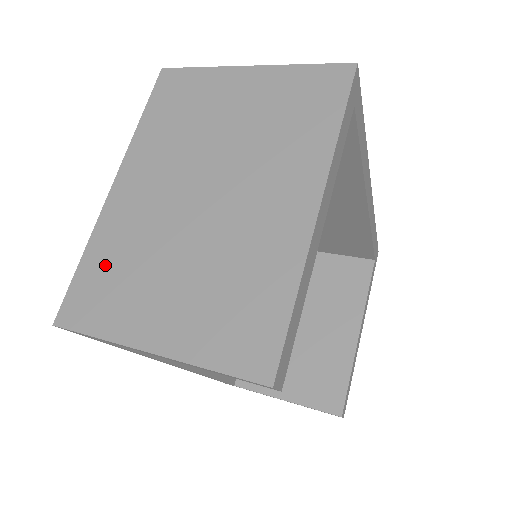
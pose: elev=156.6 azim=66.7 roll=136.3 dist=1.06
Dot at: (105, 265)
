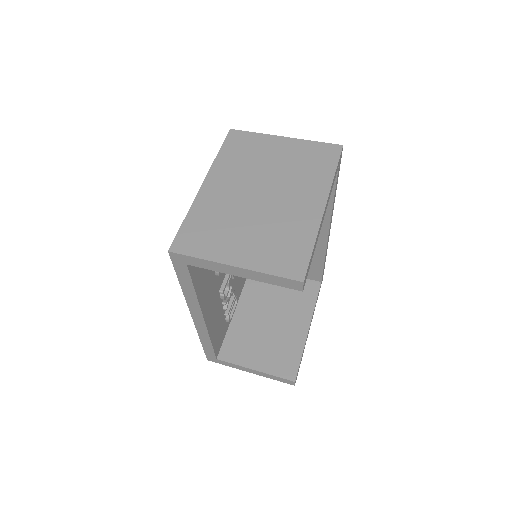
Dot at: (201, 223)
